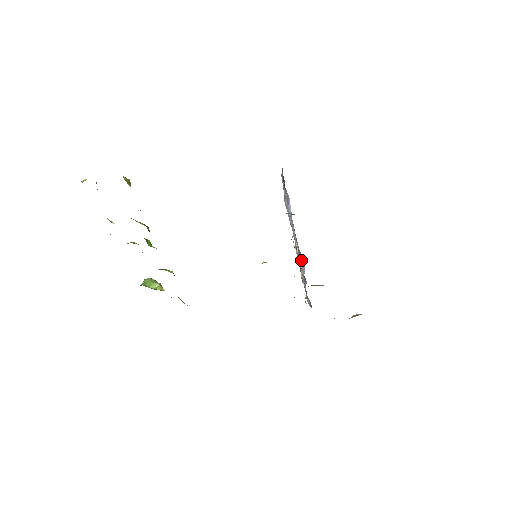
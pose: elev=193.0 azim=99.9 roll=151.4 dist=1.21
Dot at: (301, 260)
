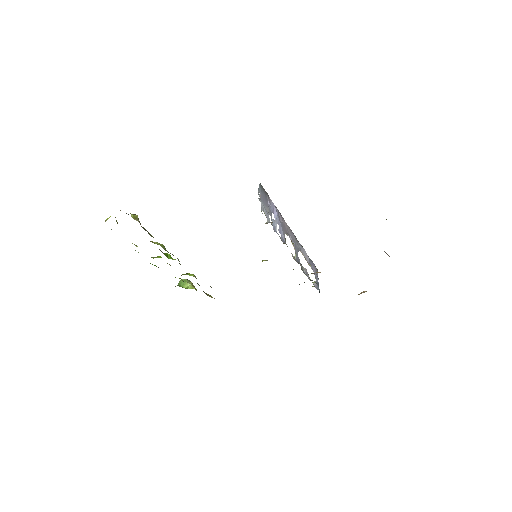
Dot at: (302, 251)
